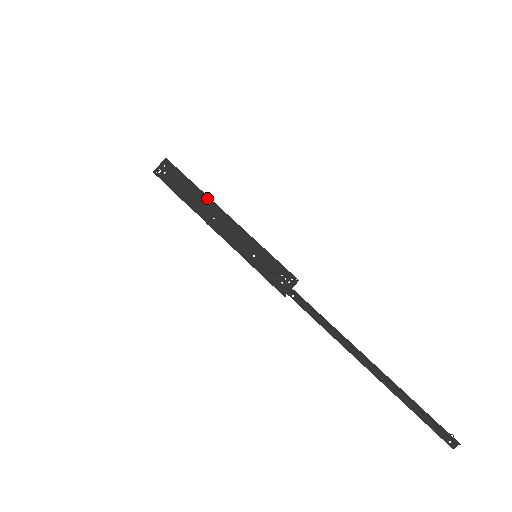
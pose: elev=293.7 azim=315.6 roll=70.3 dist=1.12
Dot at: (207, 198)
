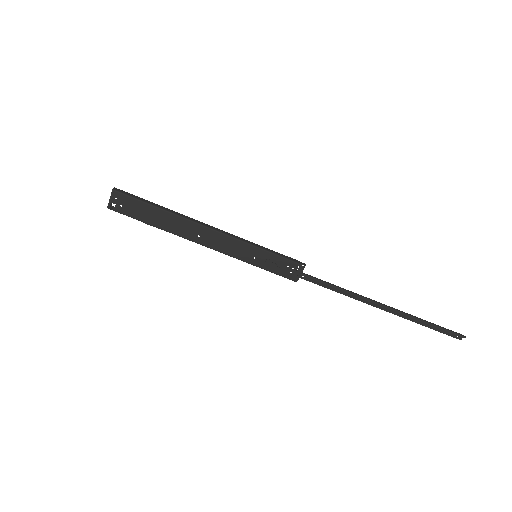
Dot at: (182, 219)
